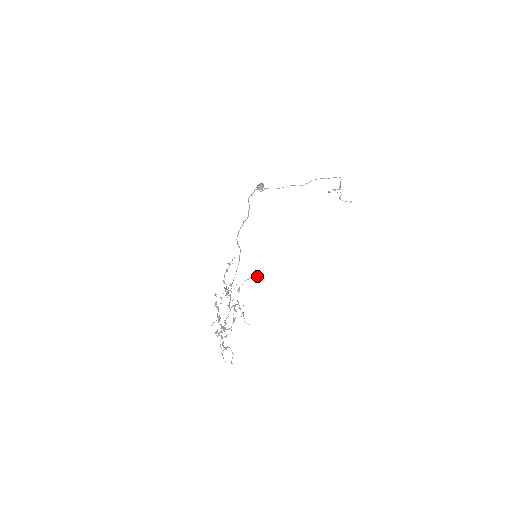
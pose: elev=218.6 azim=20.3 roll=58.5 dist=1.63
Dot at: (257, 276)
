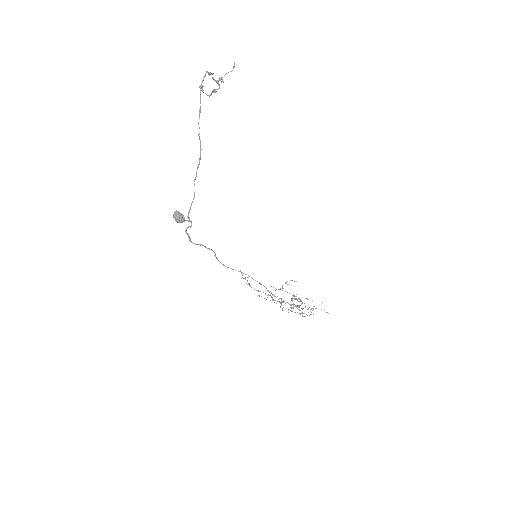
Dot at: occluded
